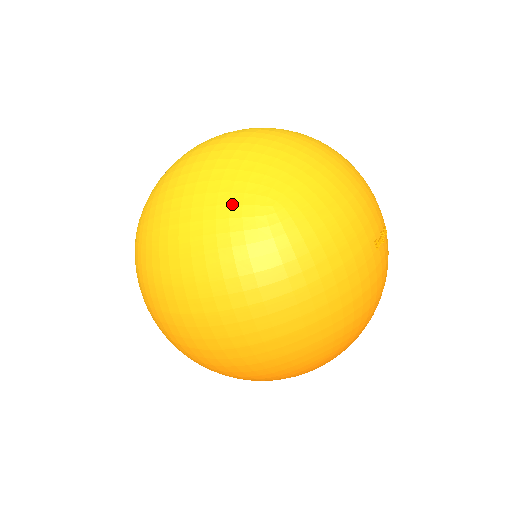
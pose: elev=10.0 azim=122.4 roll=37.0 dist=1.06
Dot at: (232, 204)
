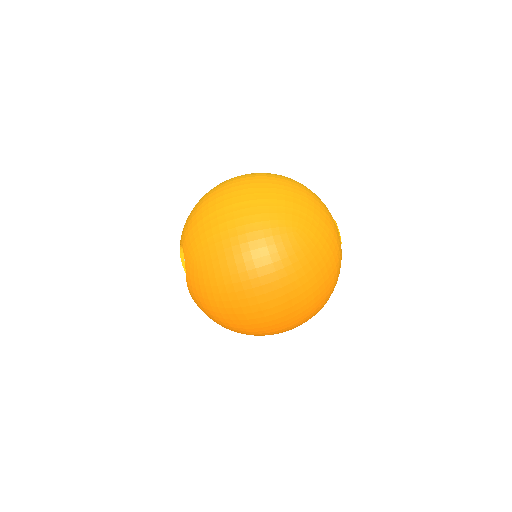
Dot at: occluded
